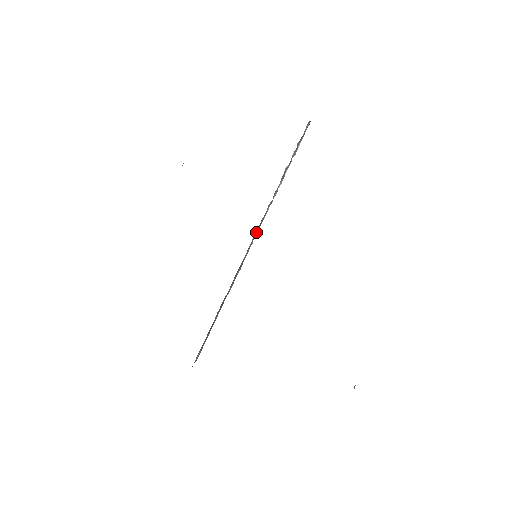
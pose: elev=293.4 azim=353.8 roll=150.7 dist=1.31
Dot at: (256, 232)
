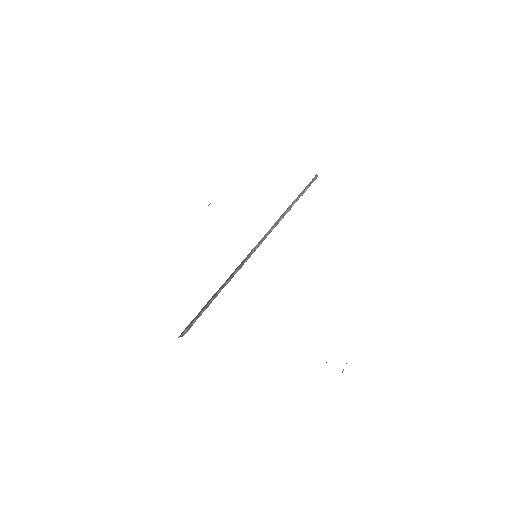
Dot at: (260, 242)
